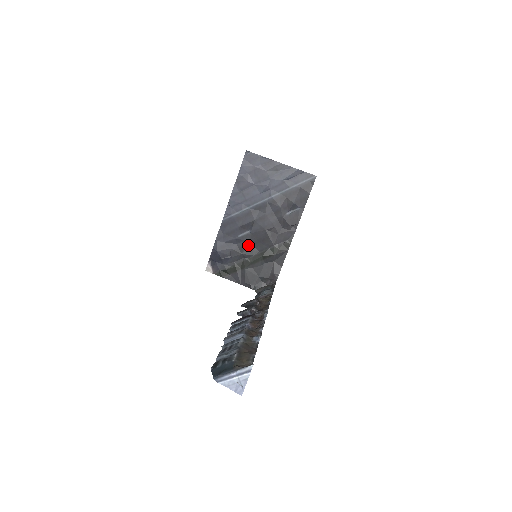
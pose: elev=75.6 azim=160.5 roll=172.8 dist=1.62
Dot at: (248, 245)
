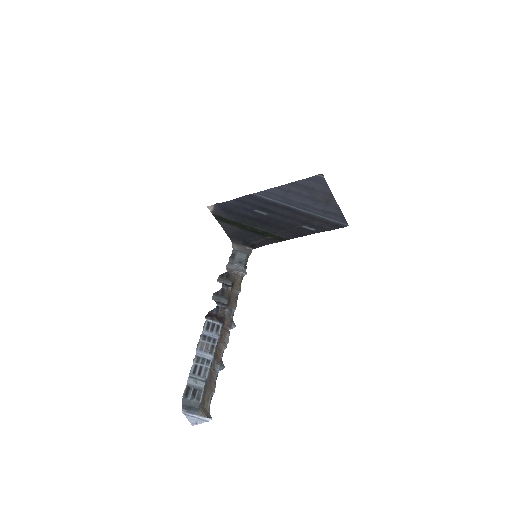
Dot at: (256, 219)
